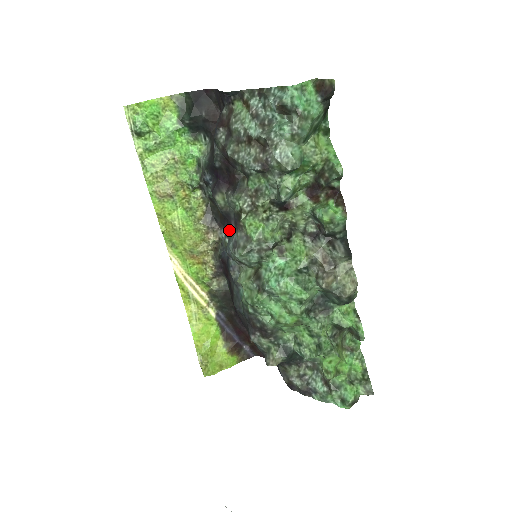
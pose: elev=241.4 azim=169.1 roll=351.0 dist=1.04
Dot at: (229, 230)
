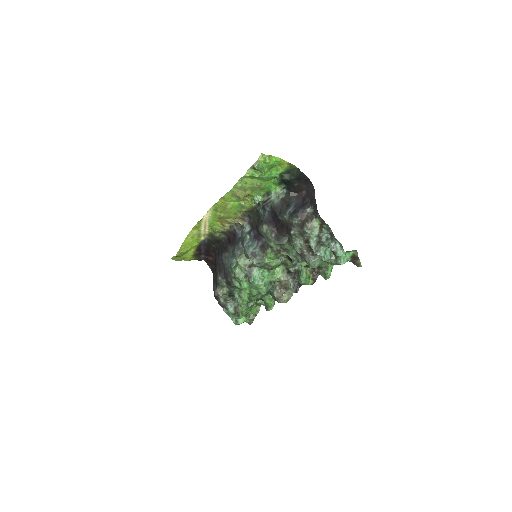
Dot at: (255, 238)
